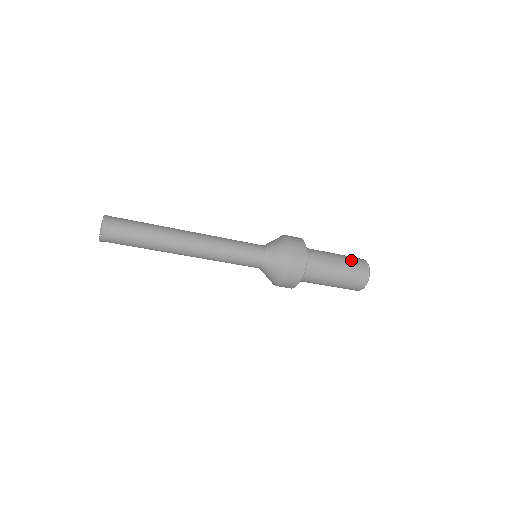
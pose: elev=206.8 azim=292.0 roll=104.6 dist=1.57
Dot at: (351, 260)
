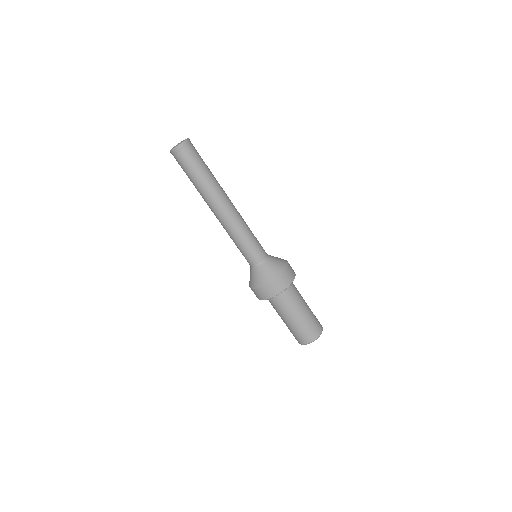
Dot at: occluded
